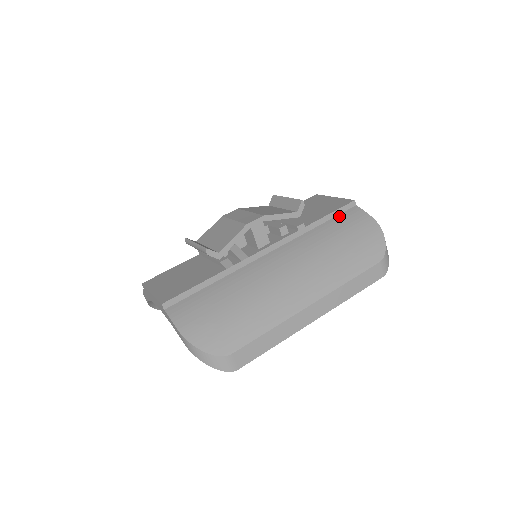
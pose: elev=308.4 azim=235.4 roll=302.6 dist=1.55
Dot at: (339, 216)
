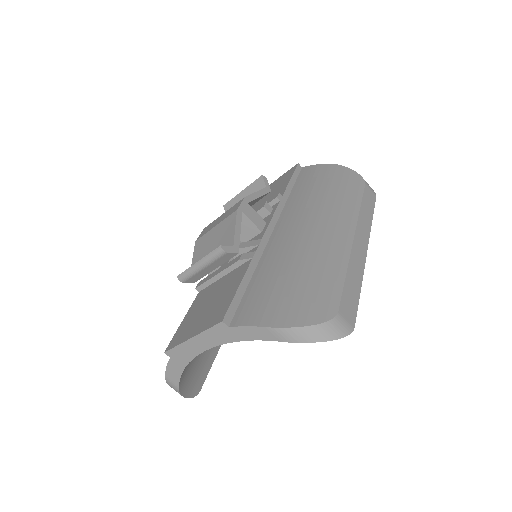
Dot at: (298, 178)
